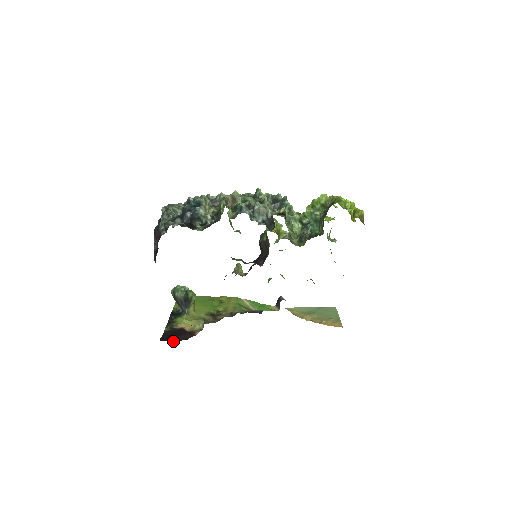
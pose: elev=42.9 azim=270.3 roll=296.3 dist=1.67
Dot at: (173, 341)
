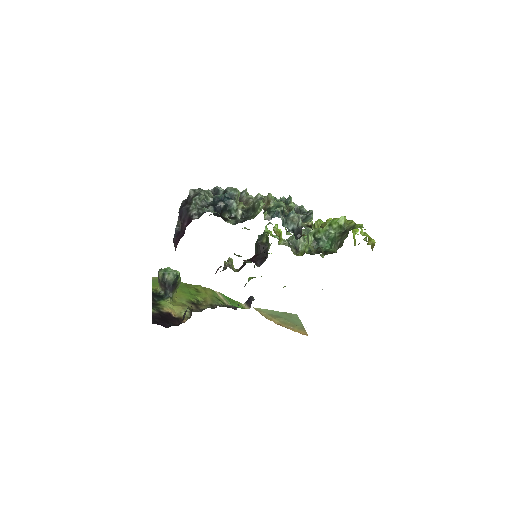
Dot at: (166, 325)
